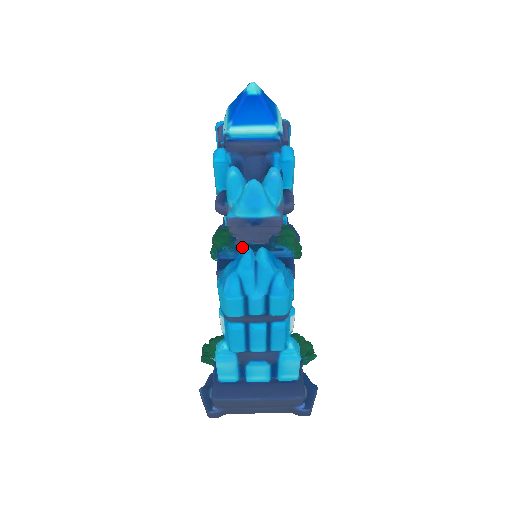
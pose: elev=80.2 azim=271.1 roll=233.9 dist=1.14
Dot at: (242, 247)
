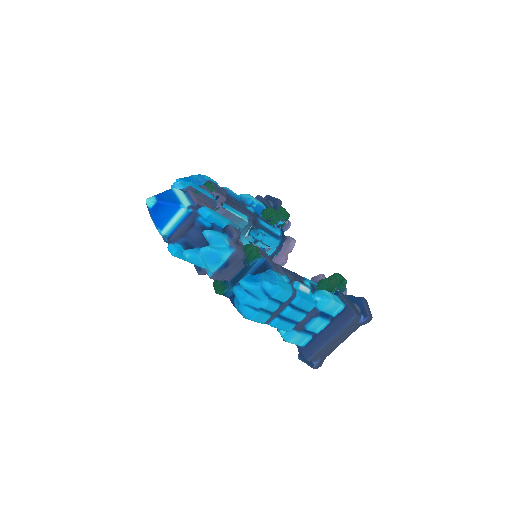
Dot at: (234, 281)
